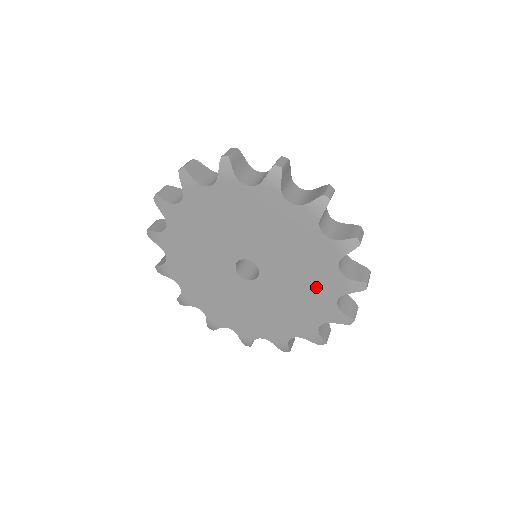
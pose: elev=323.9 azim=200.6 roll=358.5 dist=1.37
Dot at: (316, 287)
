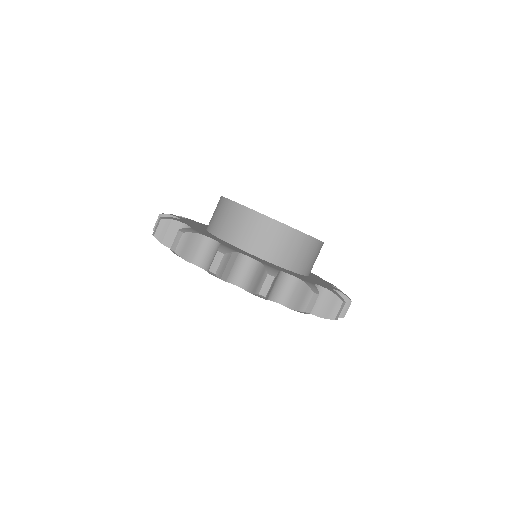
Dot at: occluded
